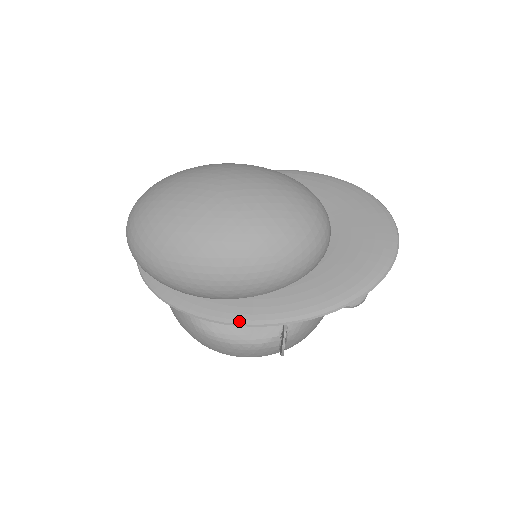
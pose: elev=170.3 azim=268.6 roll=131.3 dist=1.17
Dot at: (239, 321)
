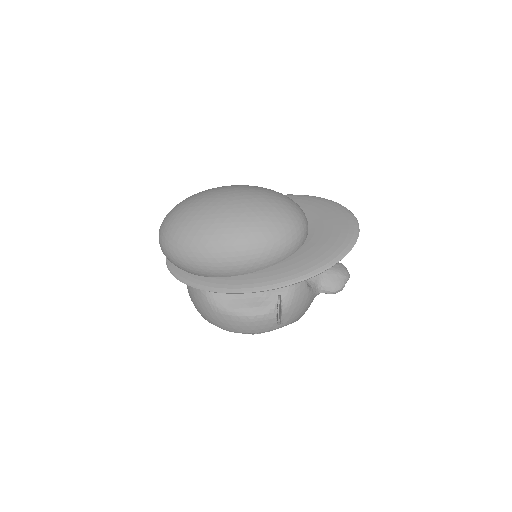
Dot at: (243, 289)
